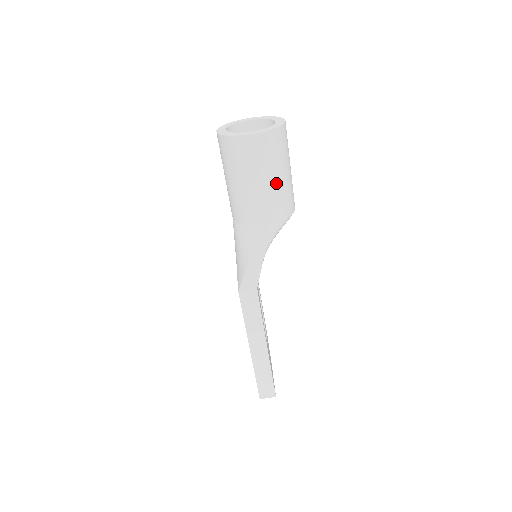
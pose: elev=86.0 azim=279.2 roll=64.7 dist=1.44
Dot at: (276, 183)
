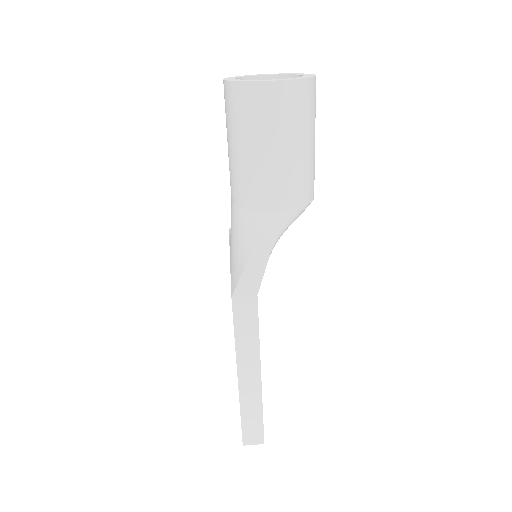
Dot at: (296, 155)
